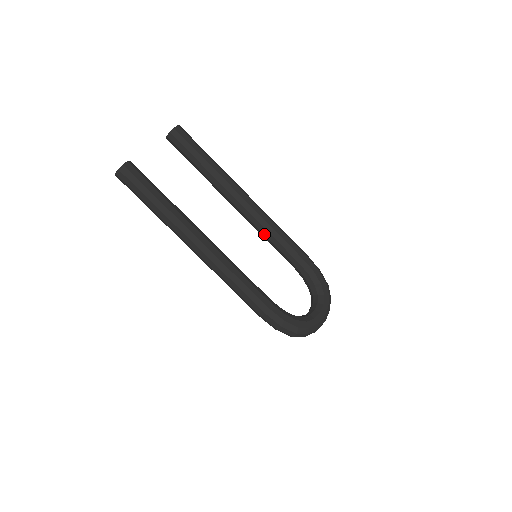
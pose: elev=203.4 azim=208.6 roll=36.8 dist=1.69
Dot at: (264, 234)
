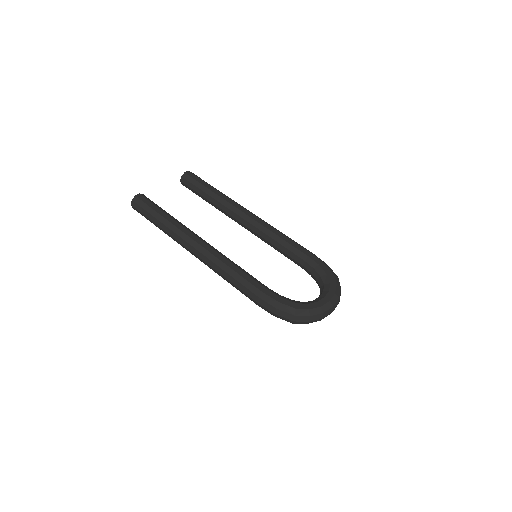
Dot at: (266, 240)
